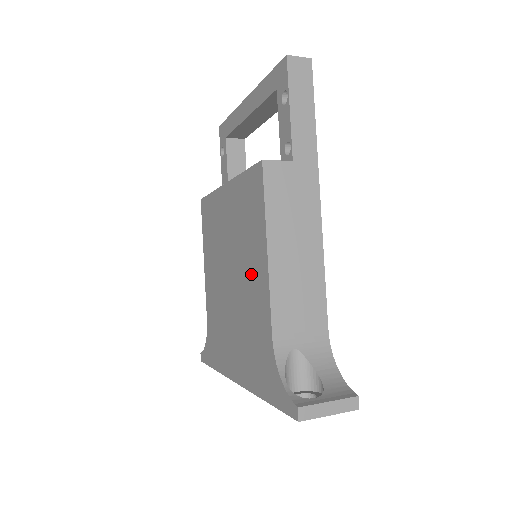
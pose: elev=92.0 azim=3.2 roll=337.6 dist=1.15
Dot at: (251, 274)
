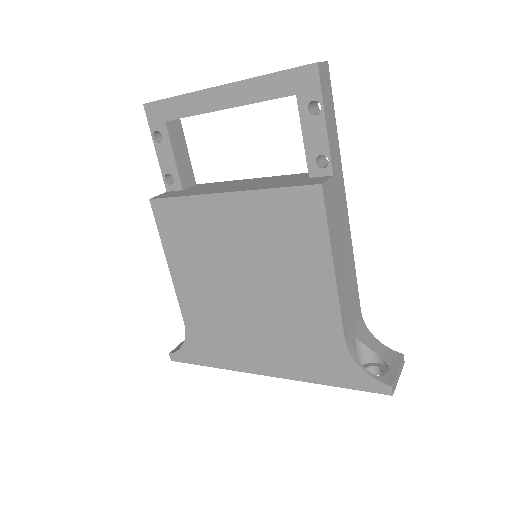
Dot at: (298, 286)
